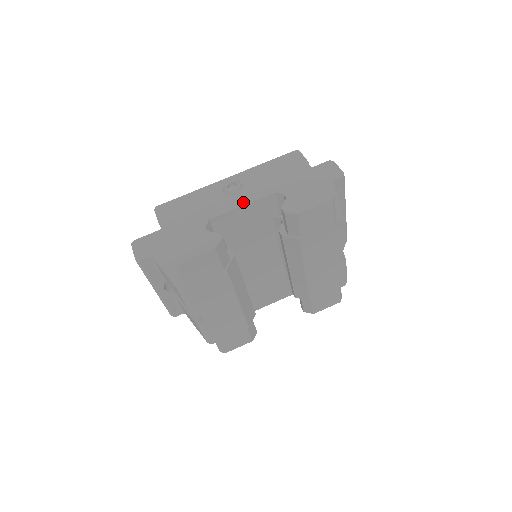
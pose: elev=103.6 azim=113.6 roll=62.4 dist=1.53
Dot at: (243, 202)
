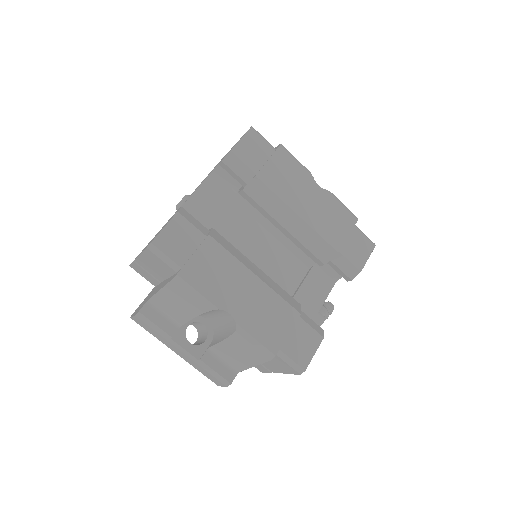
Dot at: (192, 194)
